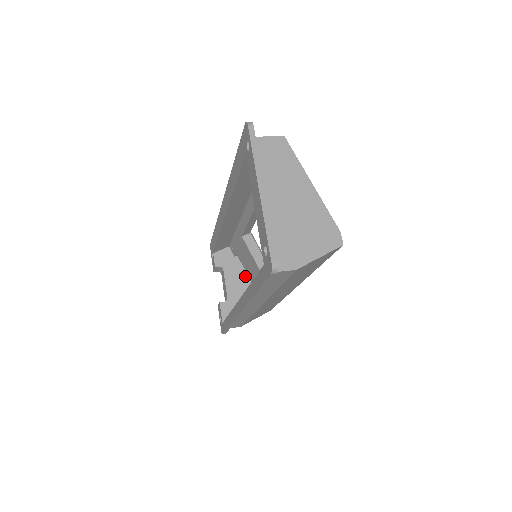
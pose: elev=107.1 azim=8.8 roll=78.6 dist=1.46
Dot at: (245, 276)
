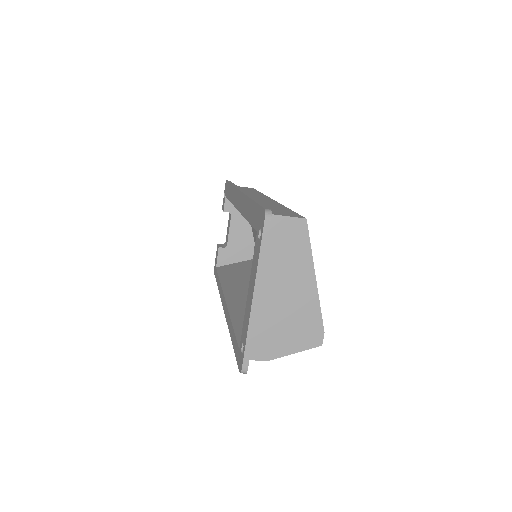
Dot at: (251, 227)
